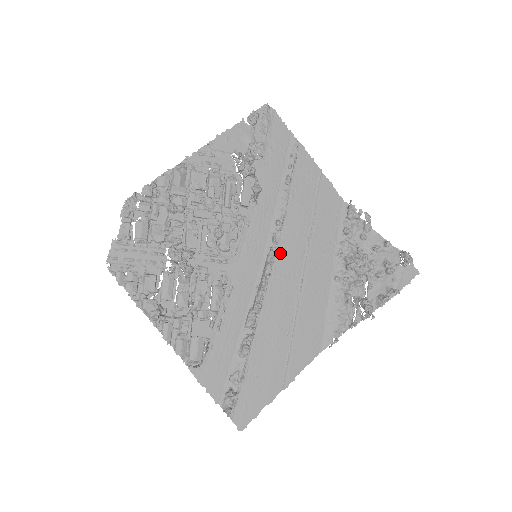
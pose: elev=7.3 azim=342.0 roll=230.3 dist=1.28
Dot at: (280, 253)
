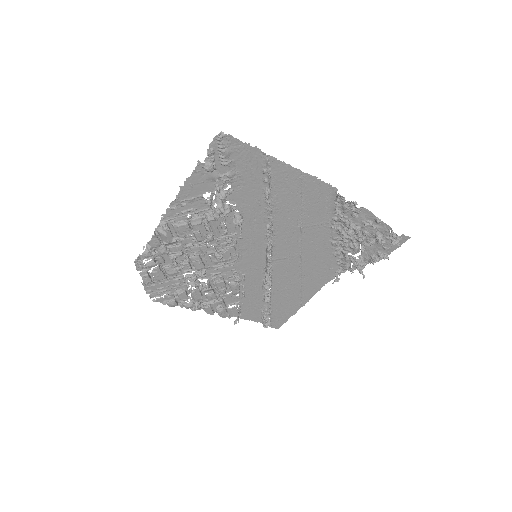
Dot at: (276, 246)
